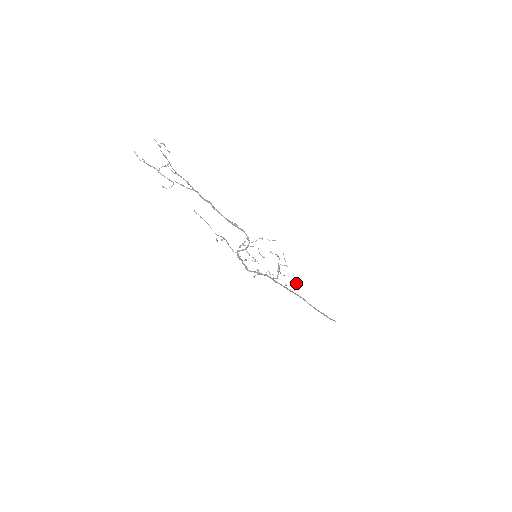
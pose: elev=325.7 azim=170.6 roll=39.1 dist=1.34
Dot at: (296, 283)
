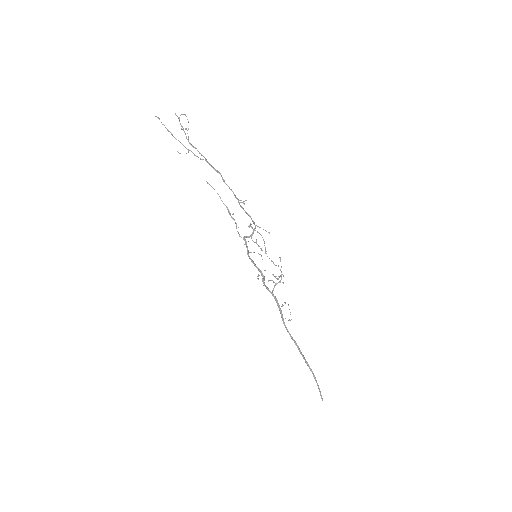
Dot at: occluded
